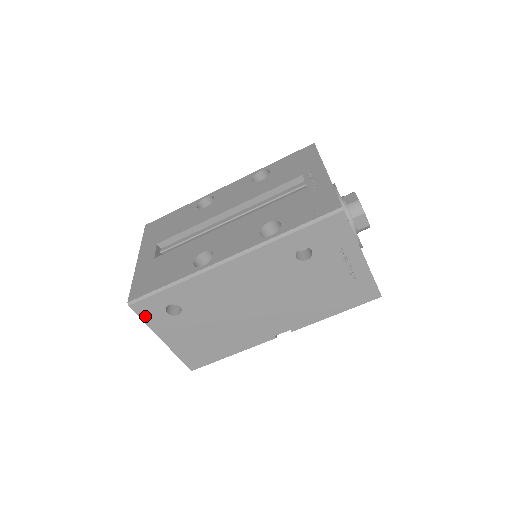
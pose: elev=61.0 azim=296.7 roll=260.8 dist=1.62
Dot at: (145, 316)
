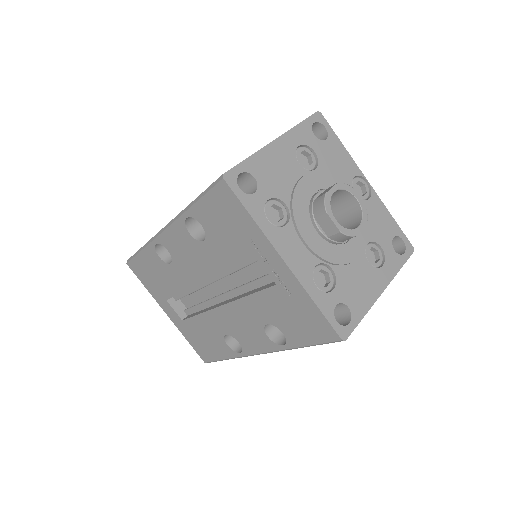
Dot at: occluded
